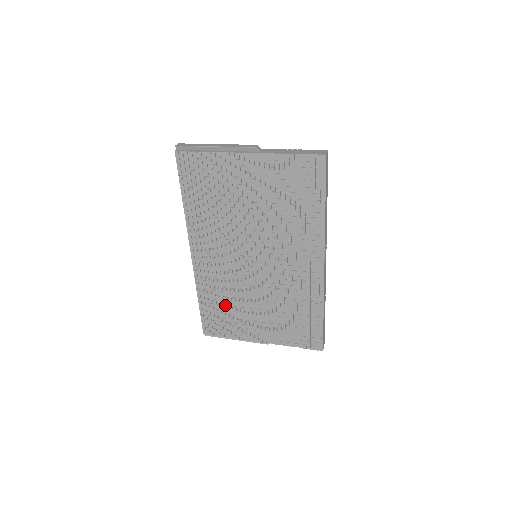
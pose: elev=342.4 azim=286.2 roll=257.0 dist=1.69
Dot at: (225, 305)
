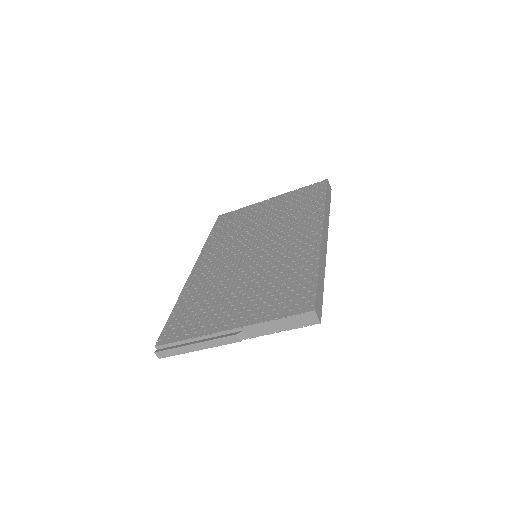
Dot at: (203, 301)
